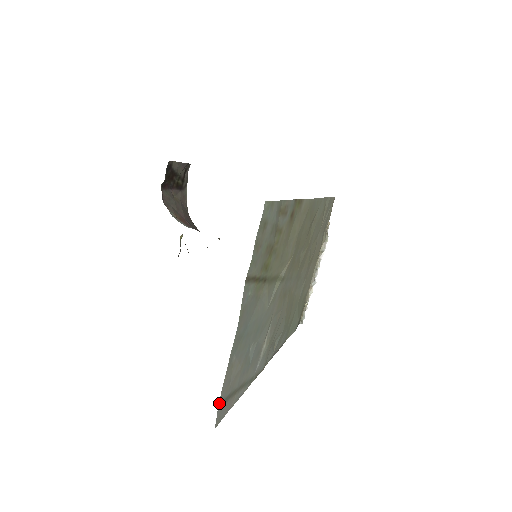
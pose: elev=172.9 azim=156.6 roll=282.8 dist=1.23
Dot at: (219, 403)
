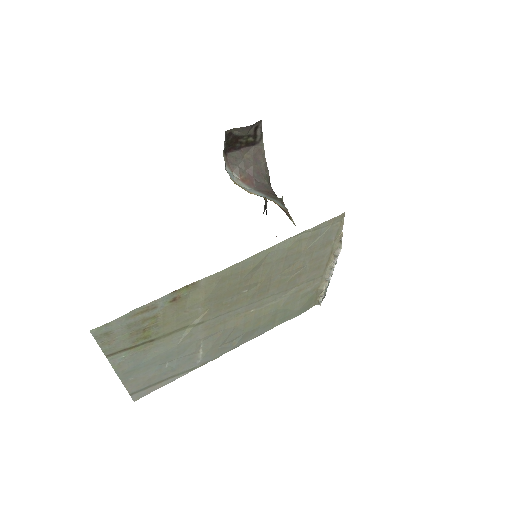
Dot at: (131, 394)
